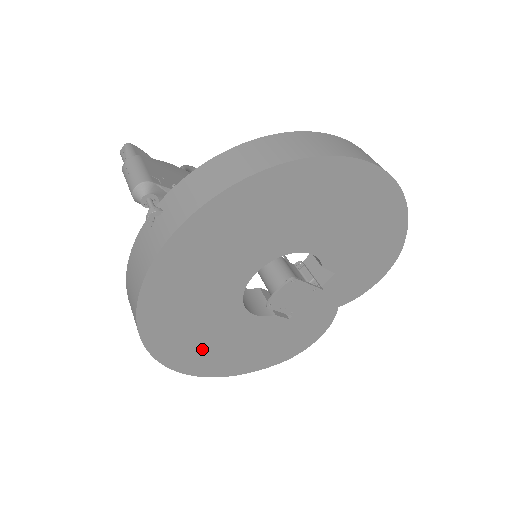
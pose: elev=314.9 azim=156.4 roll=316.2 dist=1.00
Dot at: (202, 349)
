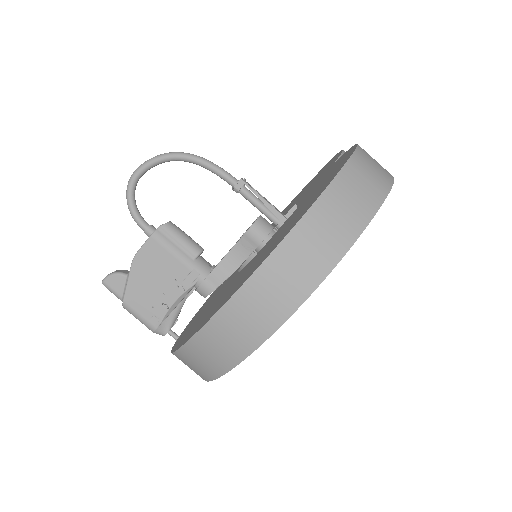
Dot at: occluded
